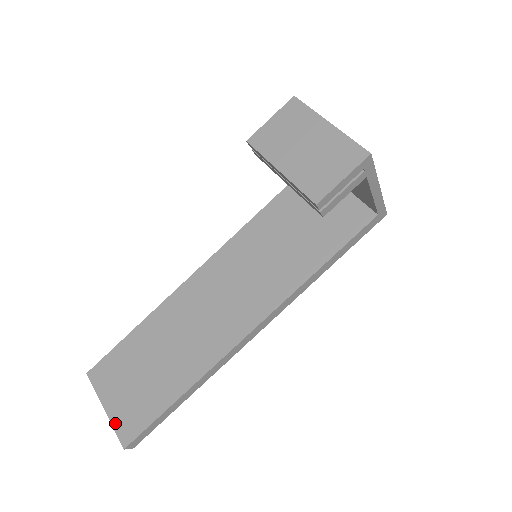
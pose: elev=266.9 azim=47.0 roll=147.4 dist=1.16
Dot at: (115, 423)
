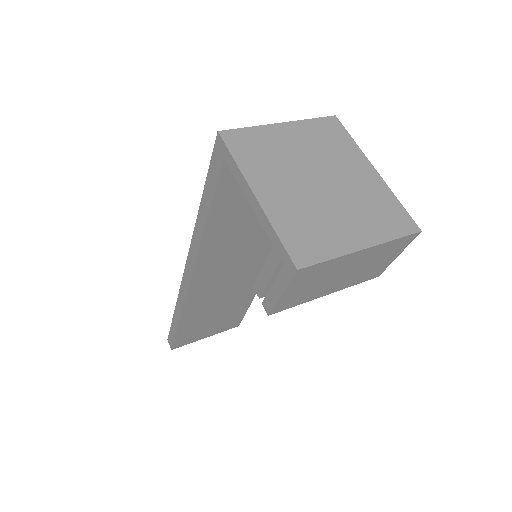
Dot at: occluded
